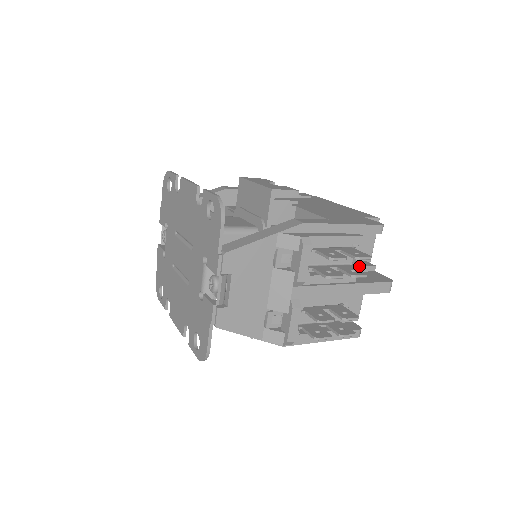
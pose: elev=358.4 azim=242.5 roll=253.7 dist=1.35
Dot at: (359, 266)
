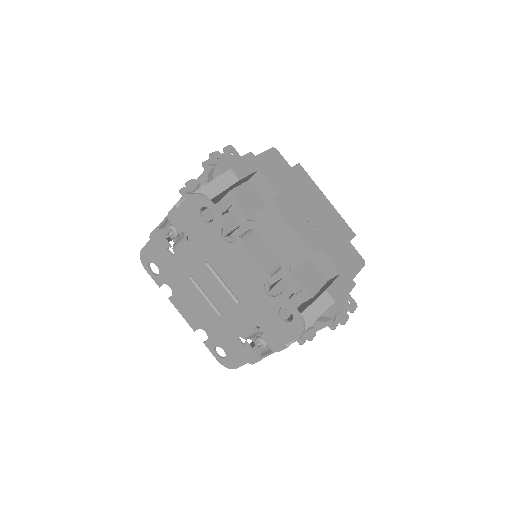
Dot at: occluded
